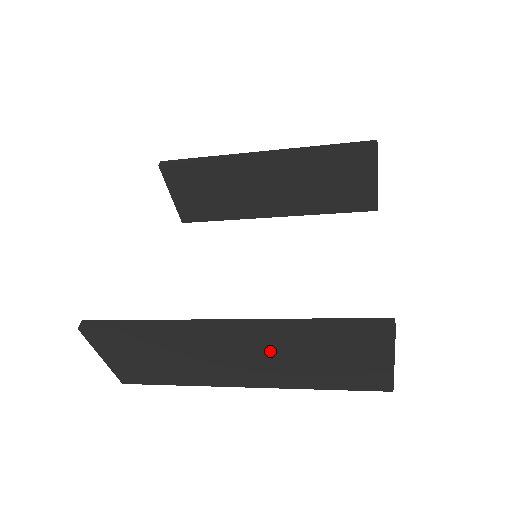
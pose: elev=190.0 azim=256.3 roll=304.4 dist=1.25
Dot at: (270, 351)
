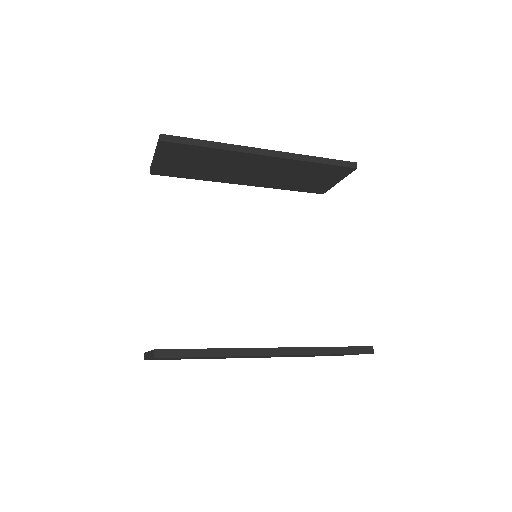
Dot at: occluded
